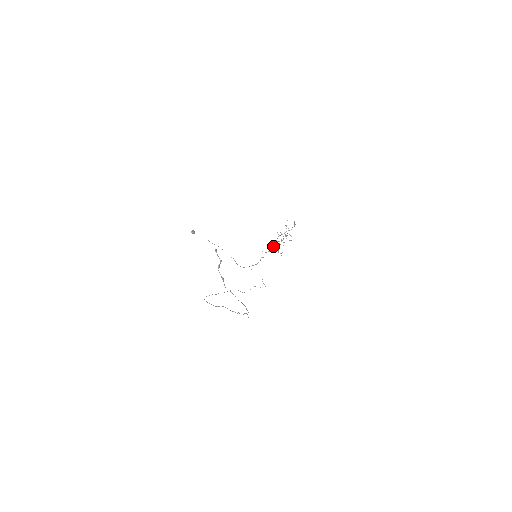
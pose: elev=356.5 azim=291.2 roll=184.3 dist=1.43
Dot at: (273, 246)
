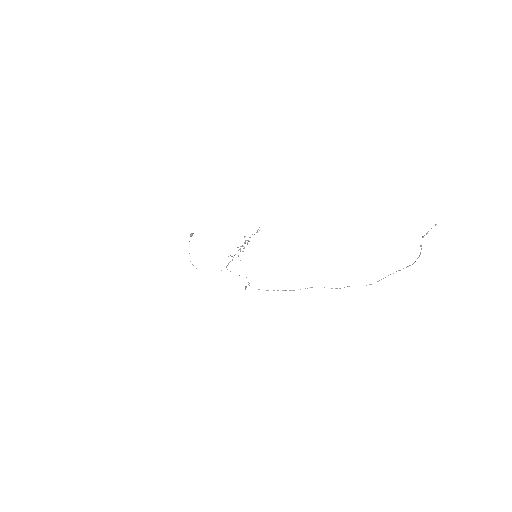
Dot at: occluded
